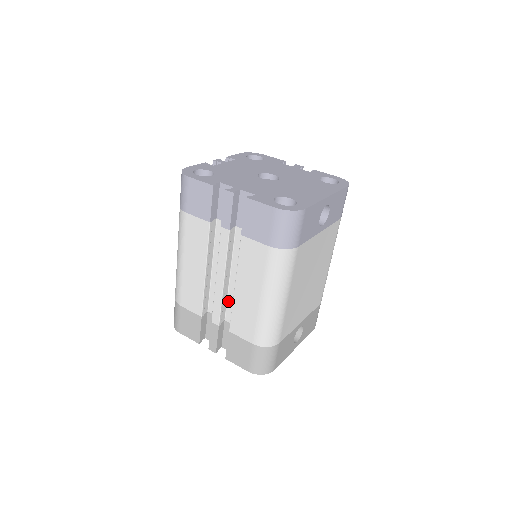
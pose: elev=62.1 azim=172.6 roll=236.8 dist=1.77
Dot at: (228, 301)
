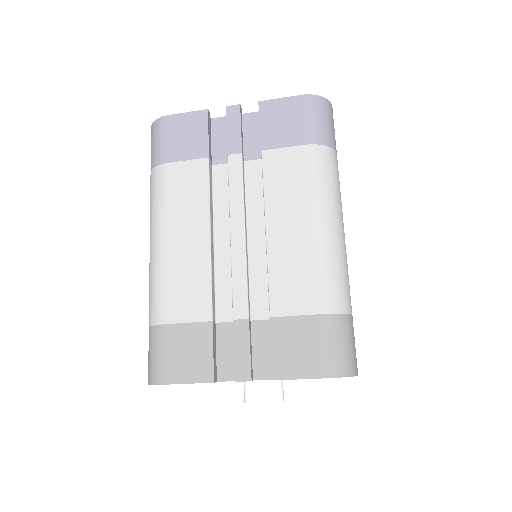
Dot at: (251, 281)
